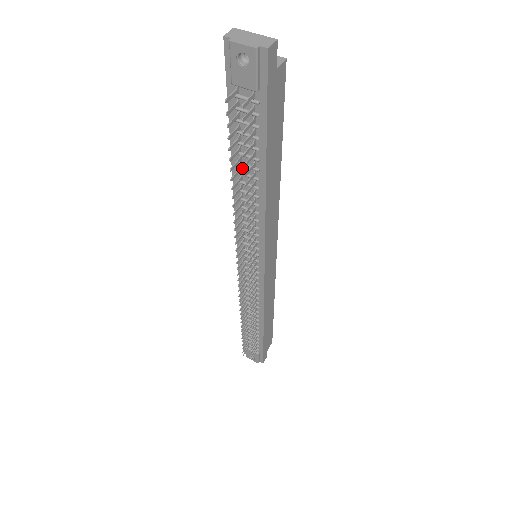
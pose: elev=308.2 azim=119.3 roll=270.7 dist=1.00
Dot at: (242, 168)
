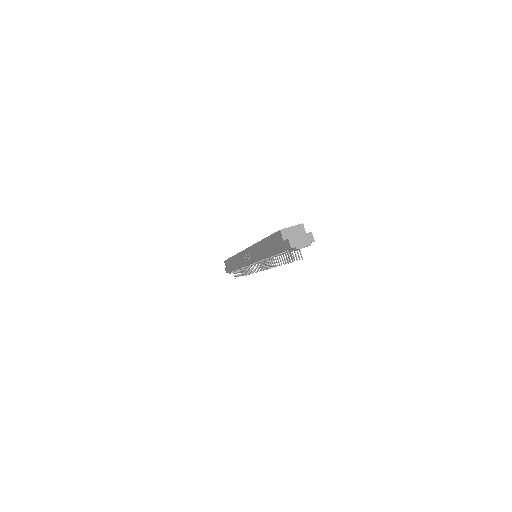
Dot at: occluded
